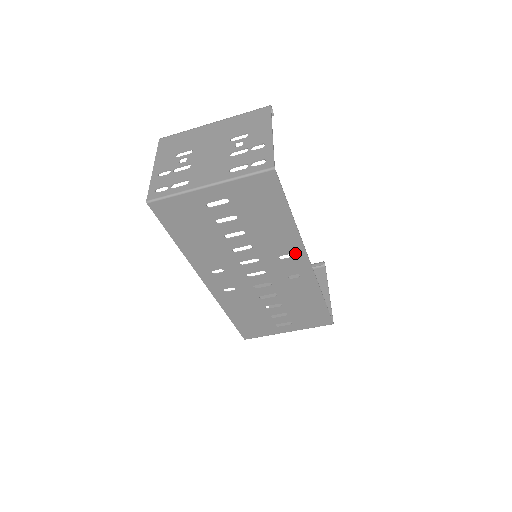
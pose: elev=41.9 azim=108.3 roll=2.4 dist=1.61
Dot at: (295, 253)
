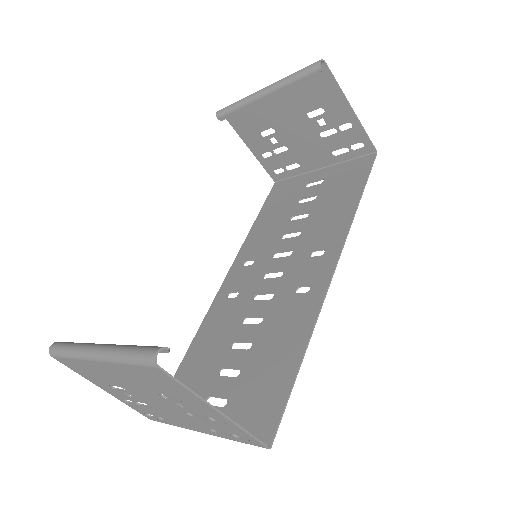
Dot at: (314, 292)
